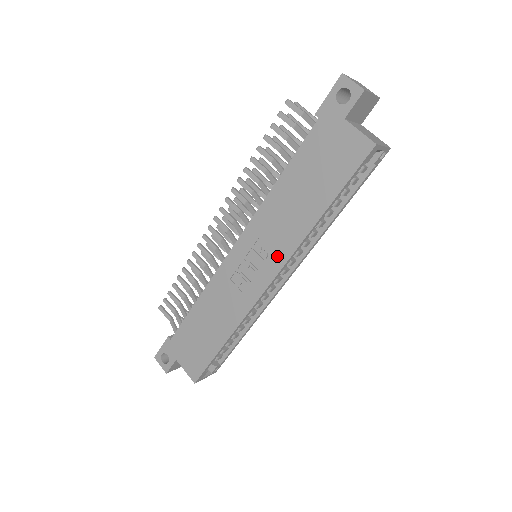
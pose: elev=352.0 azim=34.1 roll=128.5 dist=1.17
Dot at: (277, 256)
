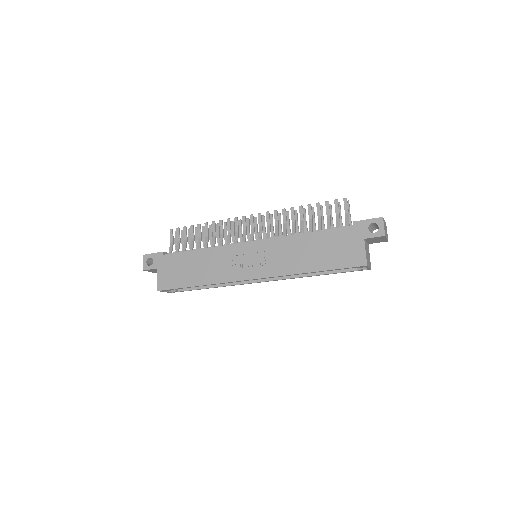
Dot at: (270, 269)
